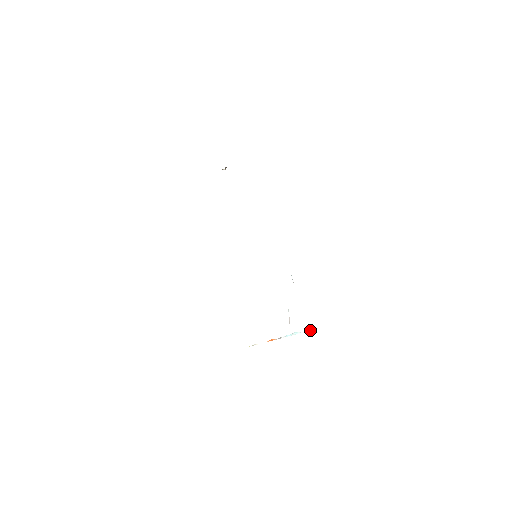
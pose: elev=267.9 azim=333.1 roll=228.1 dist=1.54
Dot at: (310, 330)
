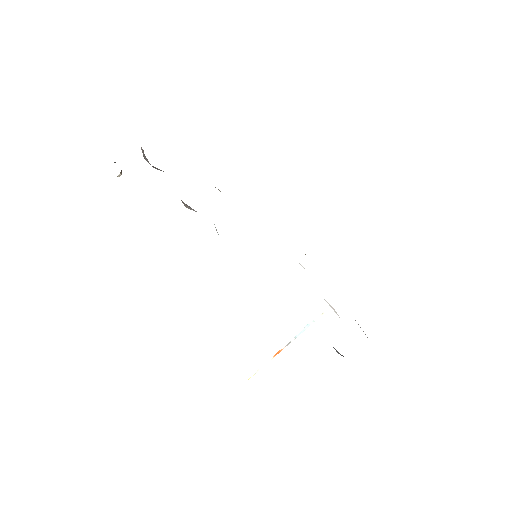
Dot at: (325, 311)
